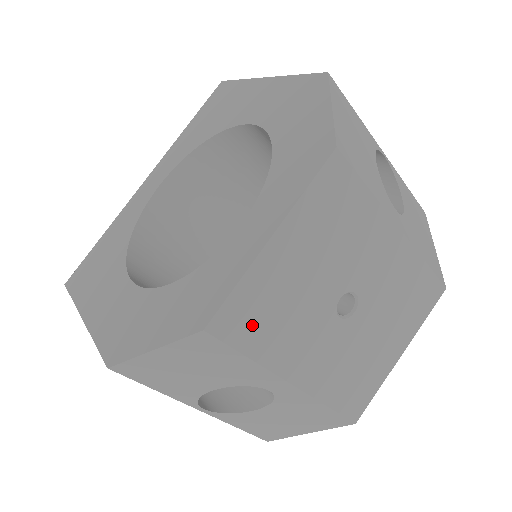
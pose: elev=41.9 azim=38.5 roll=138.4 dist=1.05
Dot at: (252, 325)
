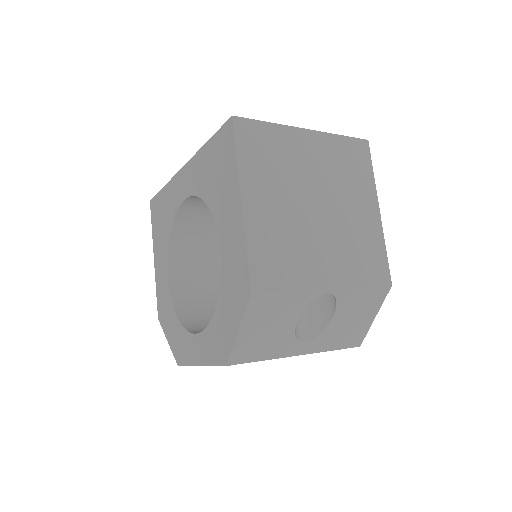
Dot at: occluded
